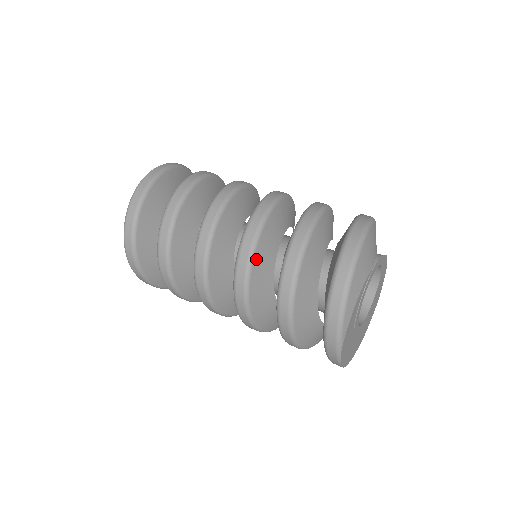
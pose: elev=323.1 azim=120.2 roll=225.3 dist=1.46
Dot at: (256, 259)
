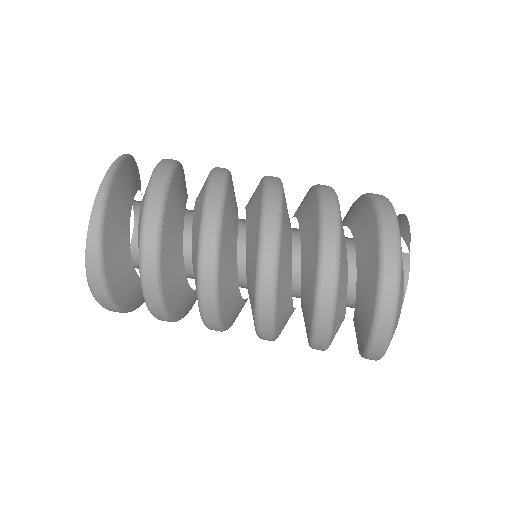
Dot at: (277, 329)
